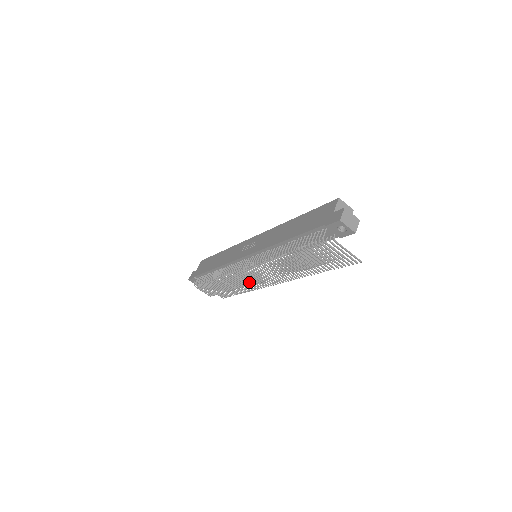
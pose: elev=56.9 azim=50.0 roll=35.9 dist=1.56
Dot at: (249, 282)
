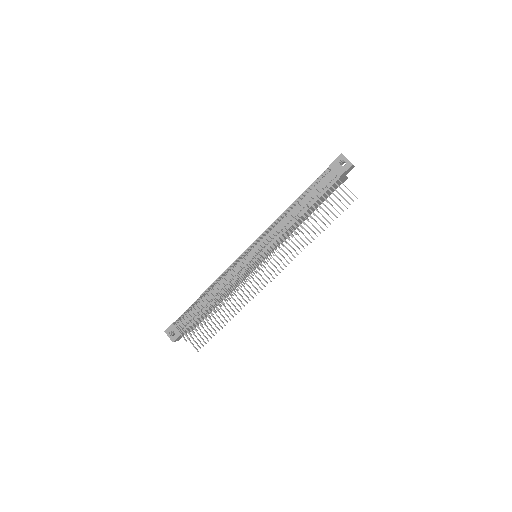
Dot at: (245, 278)
